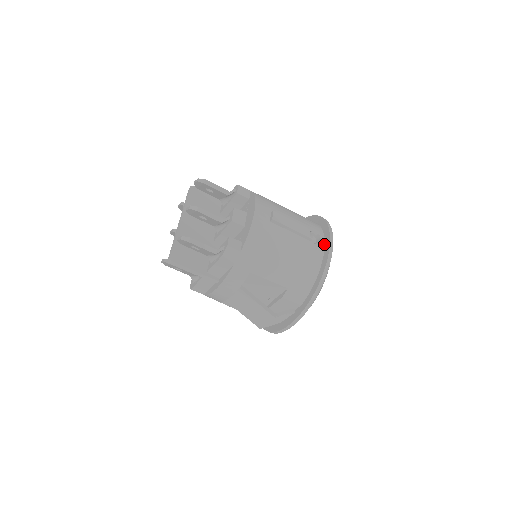
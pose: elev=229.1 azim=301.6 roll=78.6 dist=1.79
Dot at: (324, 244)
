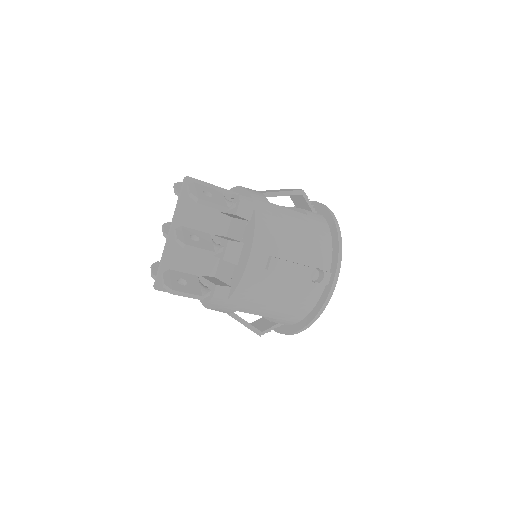
Dot at: (326, 283)
